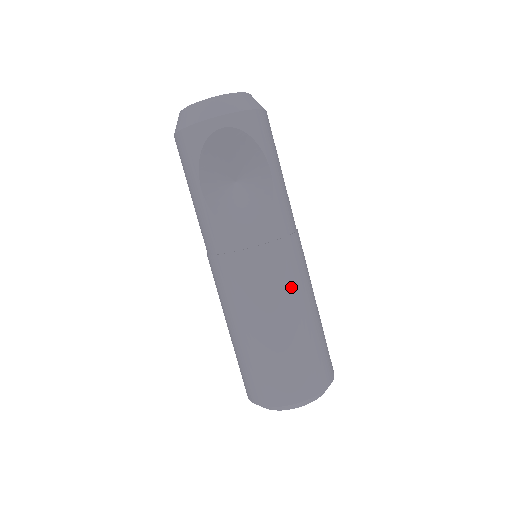
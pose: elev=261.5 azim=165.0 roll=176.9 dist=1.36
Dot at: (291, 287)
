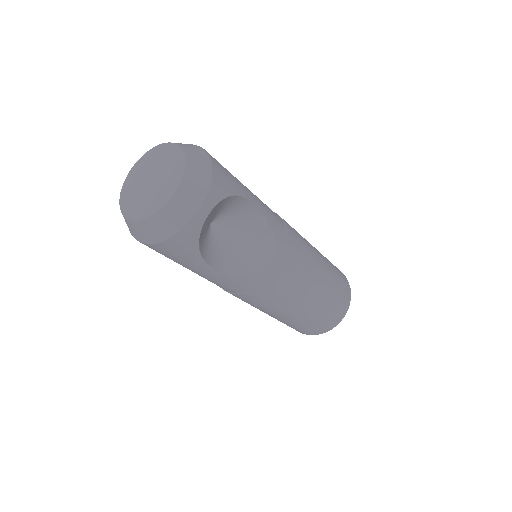
Dot at: (310, 263)
